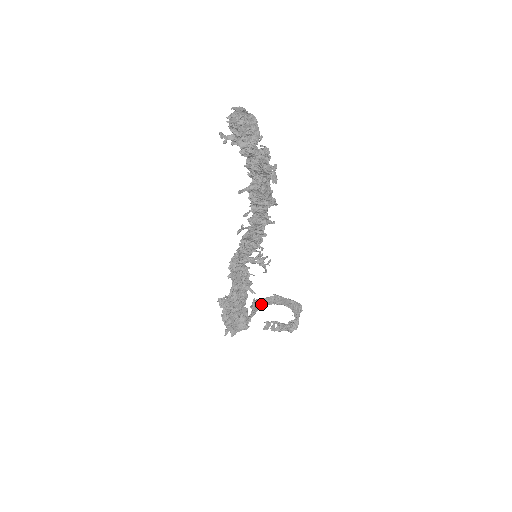
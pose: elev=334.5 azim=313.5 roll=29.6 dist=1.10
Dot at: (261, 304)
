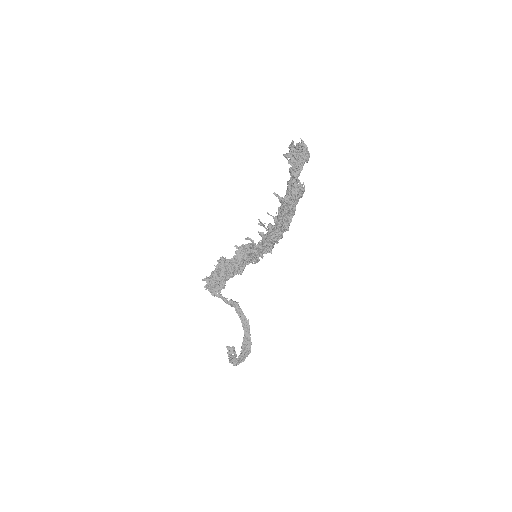
Dot at: (237, 310)
